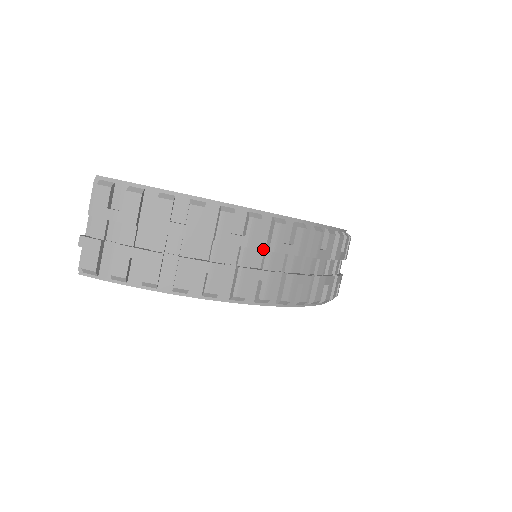
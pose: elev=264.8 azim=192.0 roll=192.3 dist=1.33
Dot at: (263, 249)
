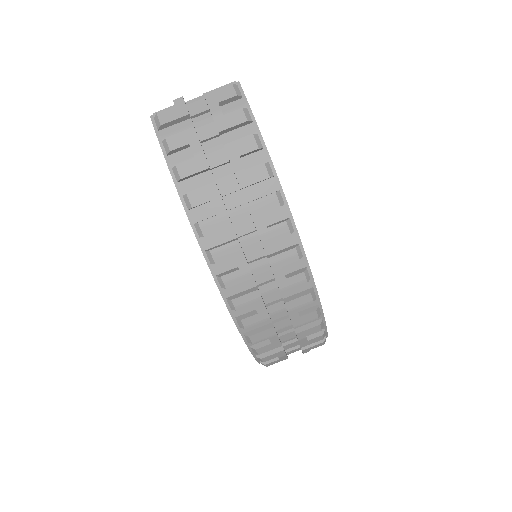
Dot at: (266, 253)
